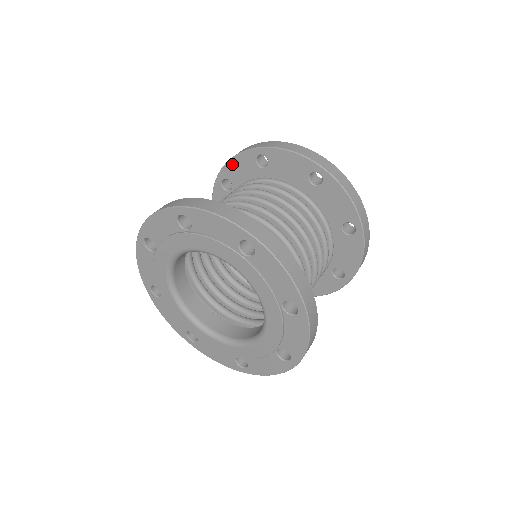
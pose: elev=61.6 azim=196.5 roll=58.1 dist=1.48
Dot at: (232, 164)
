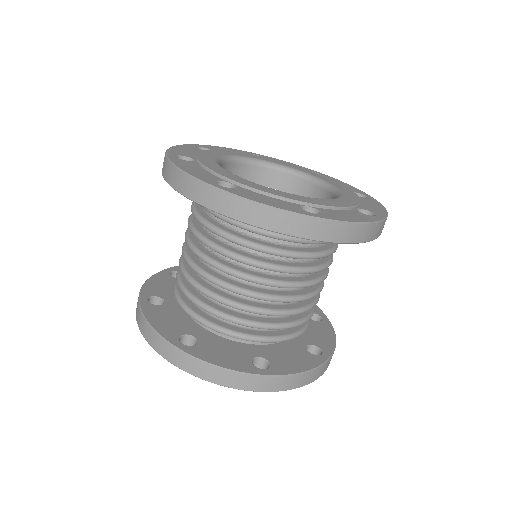
Dot at: occluded
